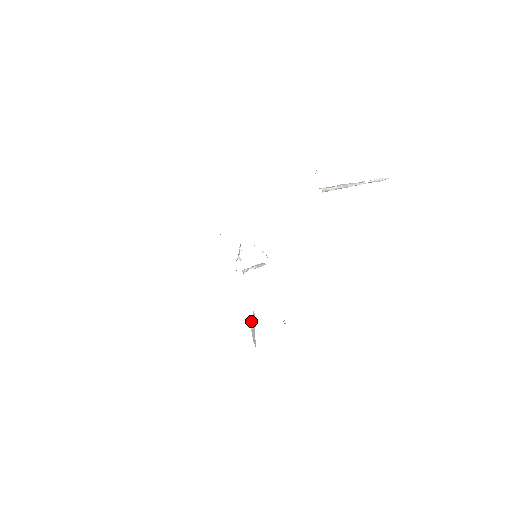
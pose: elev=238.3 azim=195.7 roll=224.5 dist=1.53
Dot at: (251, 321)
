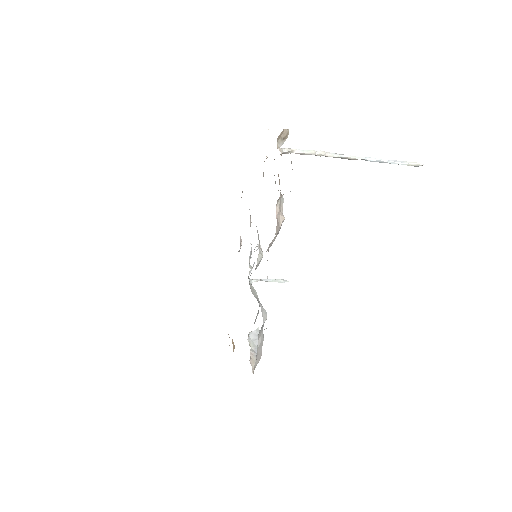
Dot at: (253, 338)
